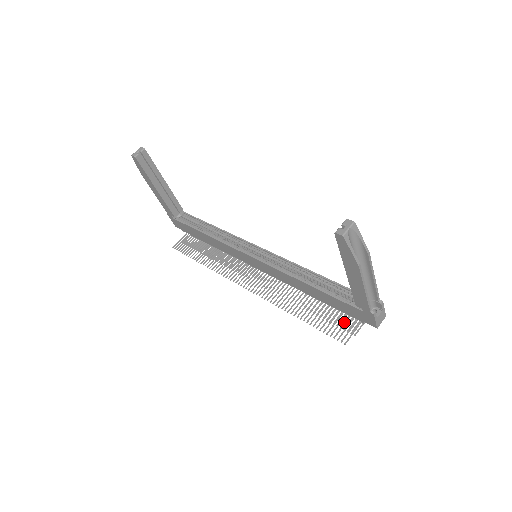
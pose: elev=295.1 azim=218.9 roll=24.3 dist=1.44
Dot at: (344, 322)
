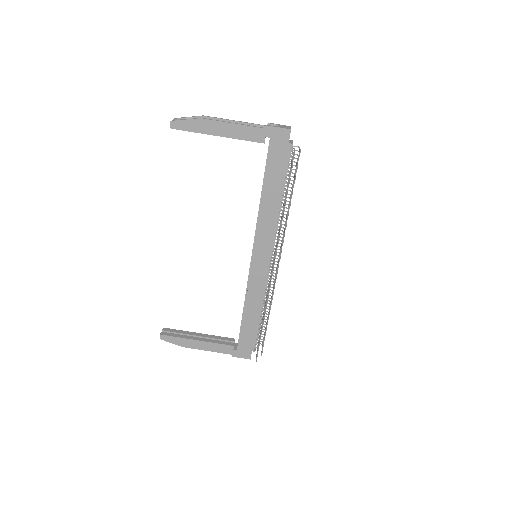
Dot at: occluded
